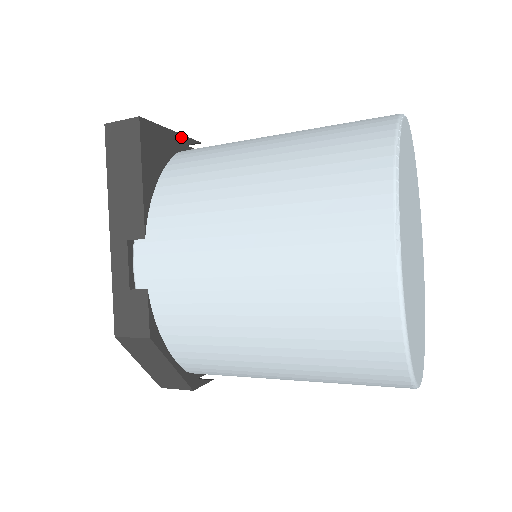
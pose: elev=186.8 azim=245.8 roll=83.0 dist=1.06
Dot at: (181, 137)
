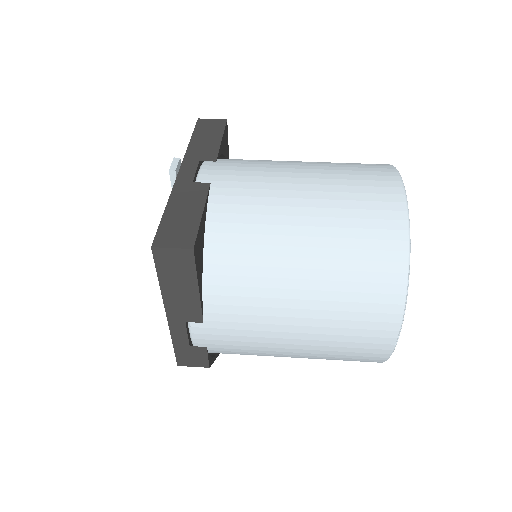
Dot at: (204, 208)
